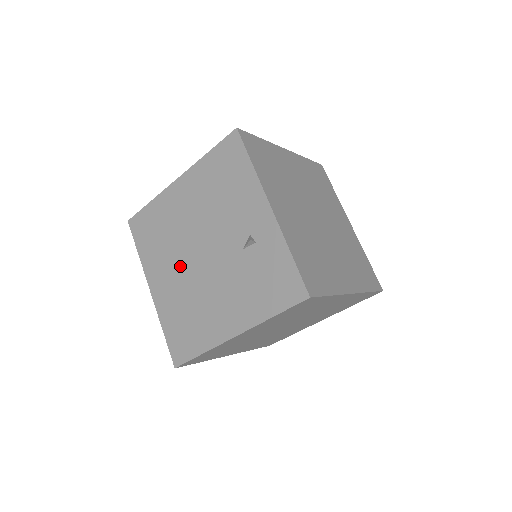
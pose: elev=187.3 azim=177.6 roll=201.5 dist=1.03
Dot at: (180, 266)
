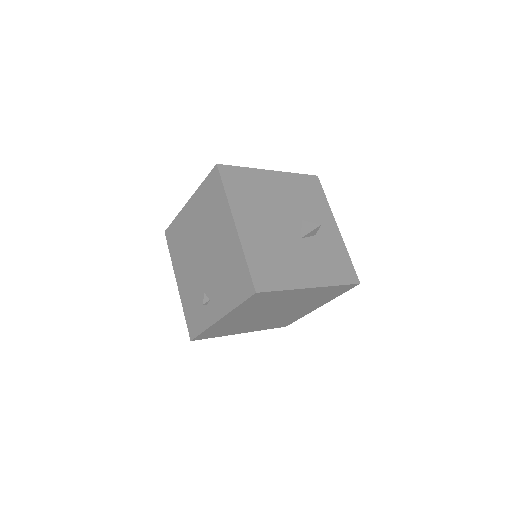
Dot at: (198, 233)
